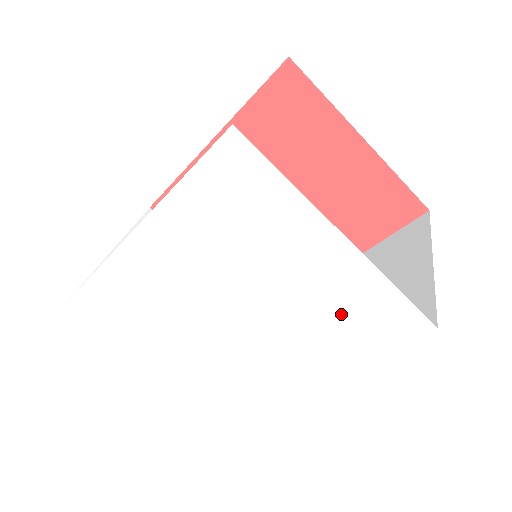
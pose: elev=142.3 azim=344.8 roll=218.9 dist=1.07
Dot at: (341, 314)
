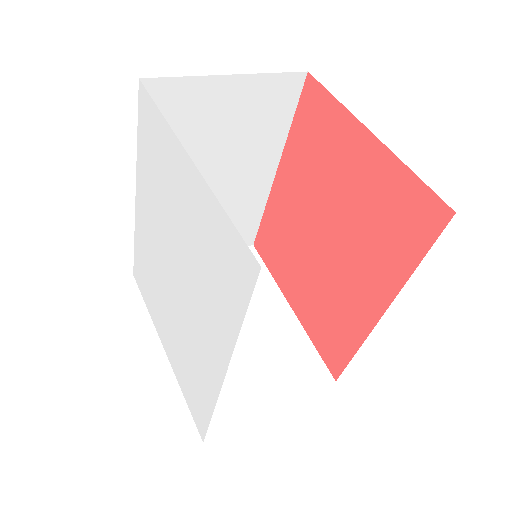
Dot at: (212, 261)
